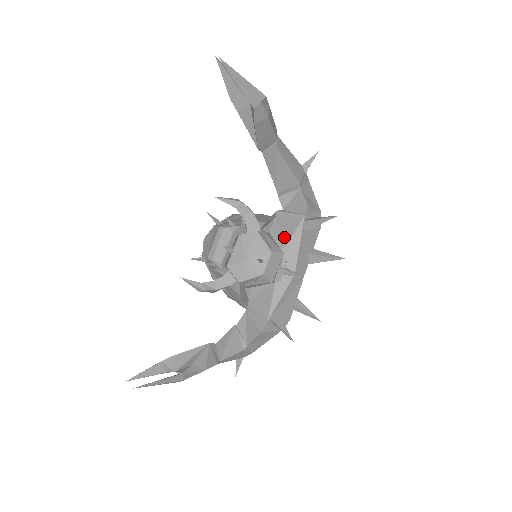
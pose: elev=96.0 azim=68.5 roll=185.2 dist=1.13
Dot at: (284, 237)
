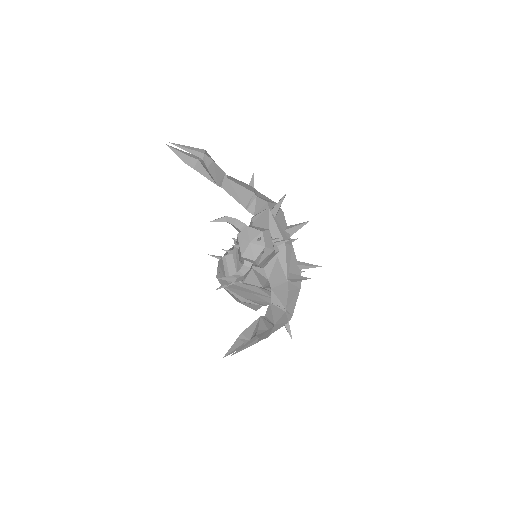
Dot at: (265, 227)
